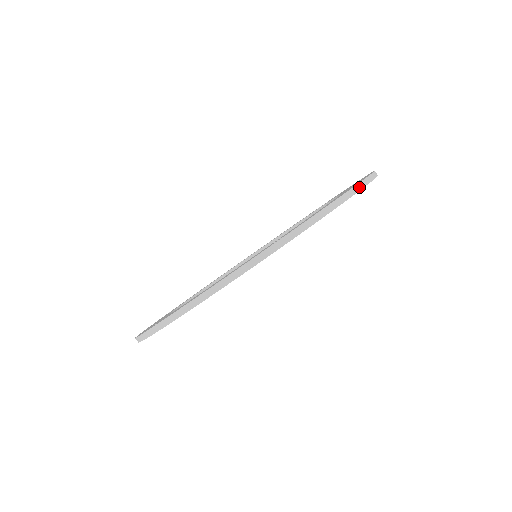
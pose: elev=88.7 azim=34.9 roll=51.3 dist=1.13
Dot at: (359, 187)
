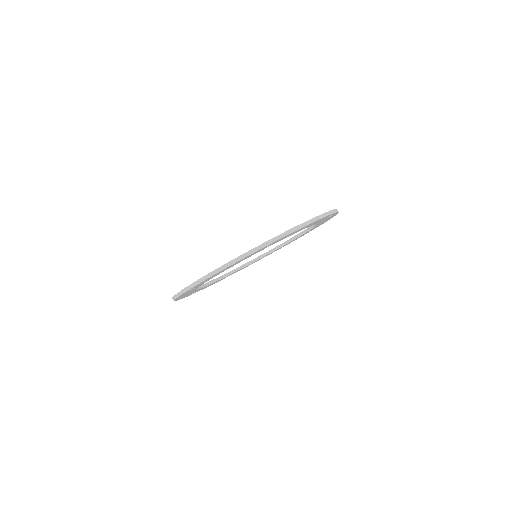
Dot at: occluded
